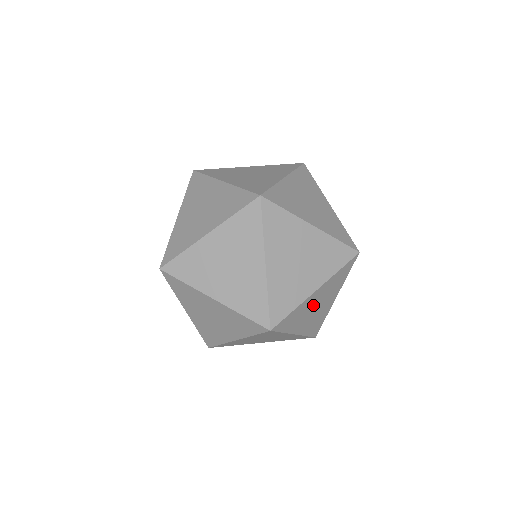
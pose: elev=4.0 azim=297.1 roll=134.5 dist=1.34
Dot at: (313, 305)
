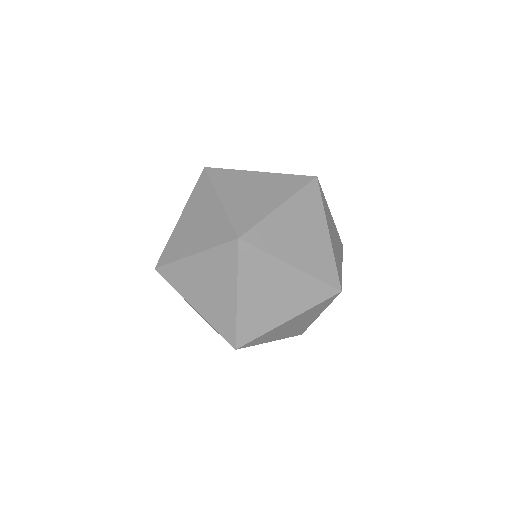
Dot at: (288, 326)
